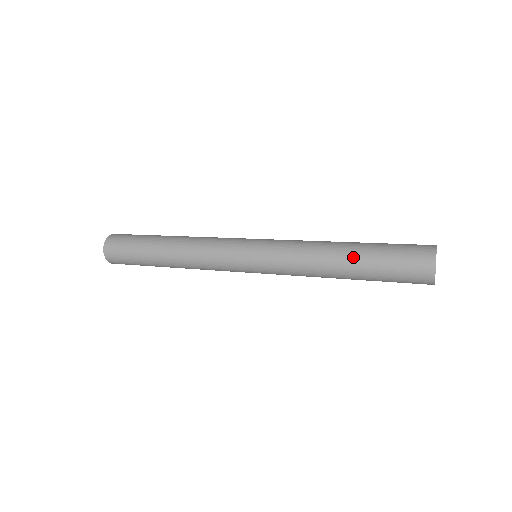
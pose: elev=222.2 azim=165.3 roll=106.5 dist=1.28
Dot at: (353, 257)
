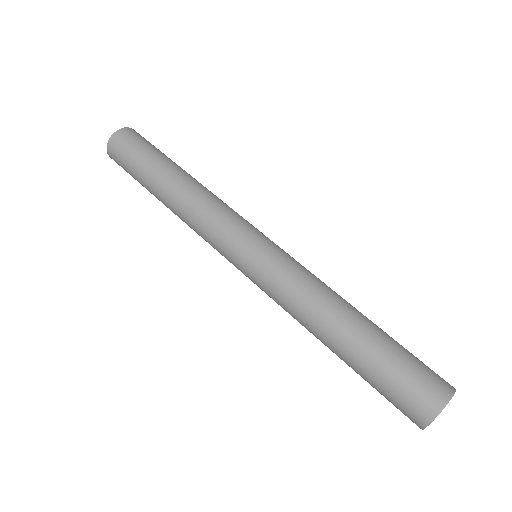
Dot at: (351, 341)
